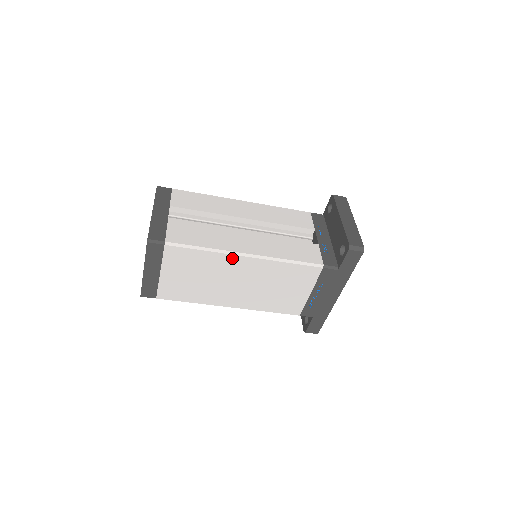
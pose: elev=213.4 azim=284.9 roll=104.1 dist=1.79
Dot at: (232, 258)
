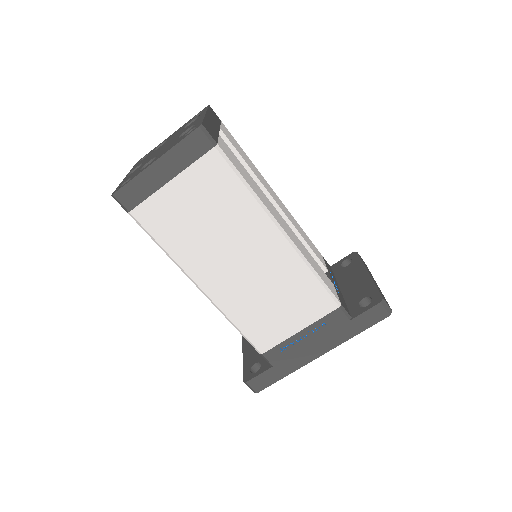
Dot at: (267, 224)
